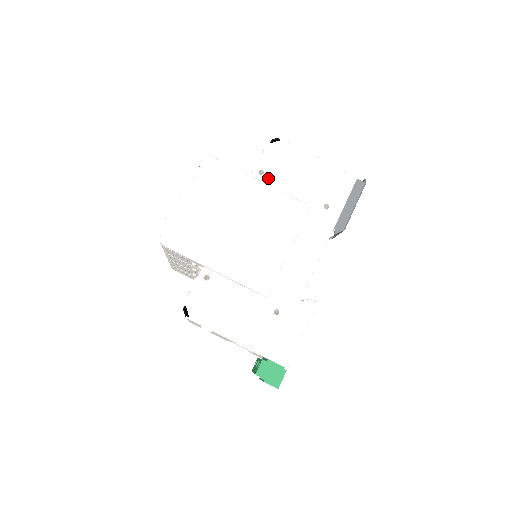
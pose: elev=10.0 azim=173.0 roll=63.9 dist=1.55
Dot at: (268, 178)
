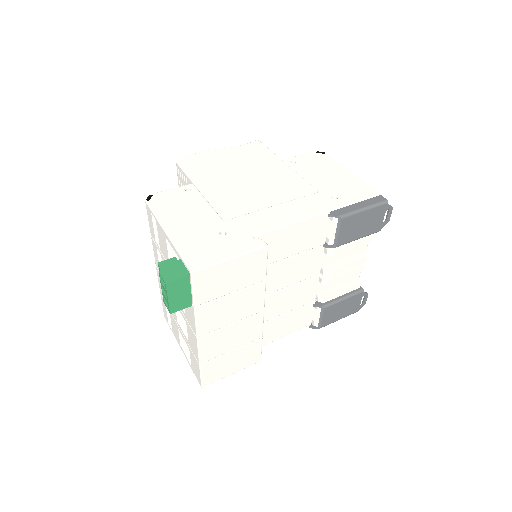
Dot at: (296, 165)
